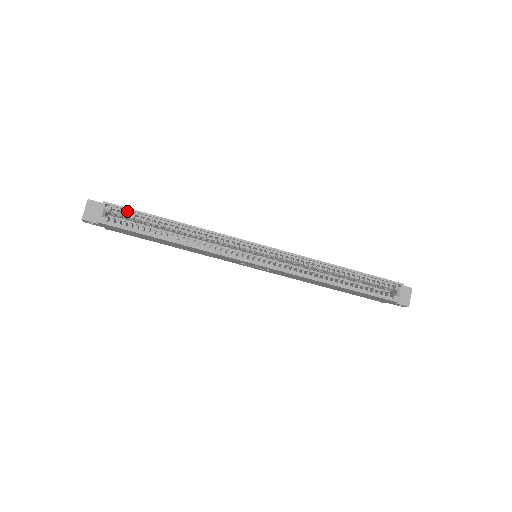
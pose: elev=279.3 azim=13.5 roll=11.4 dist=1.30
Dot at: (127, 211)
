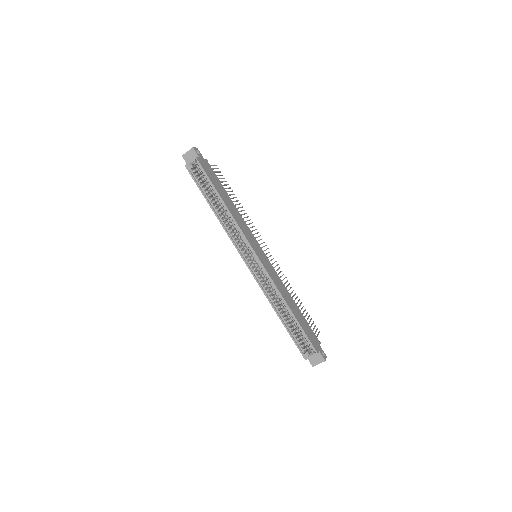
Dot at: (204, 172)
